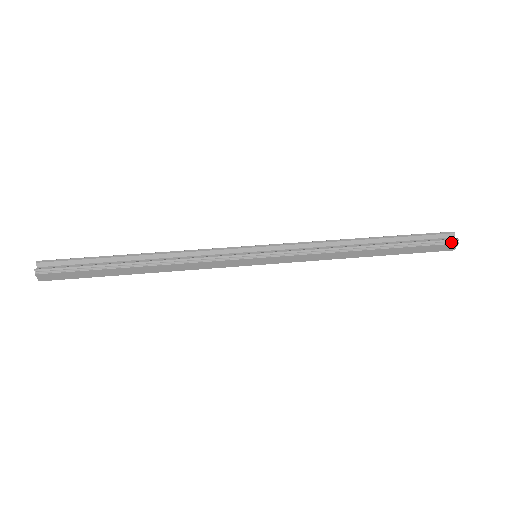
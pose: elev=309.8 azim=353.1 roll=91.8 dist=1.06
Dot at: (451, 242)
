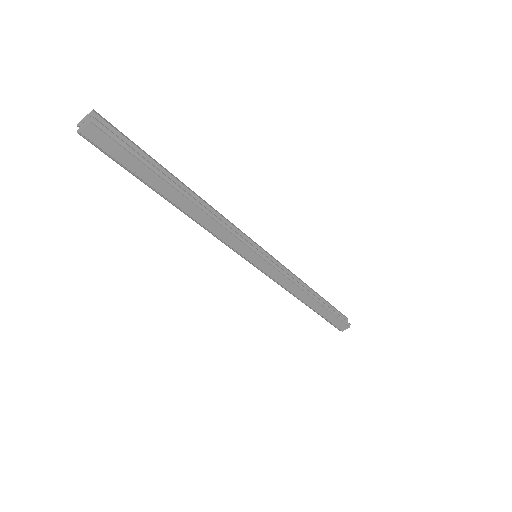
Dot at: (347, 324)
